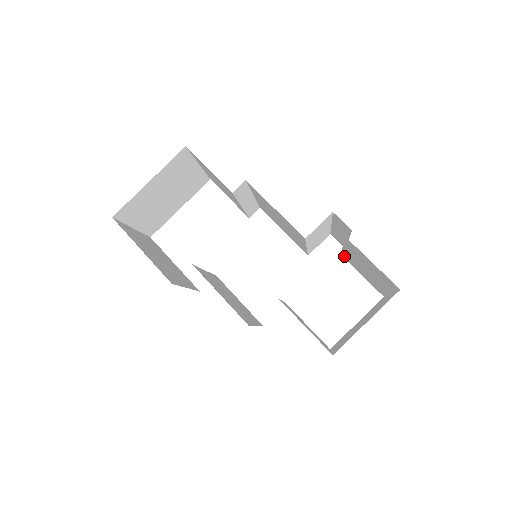
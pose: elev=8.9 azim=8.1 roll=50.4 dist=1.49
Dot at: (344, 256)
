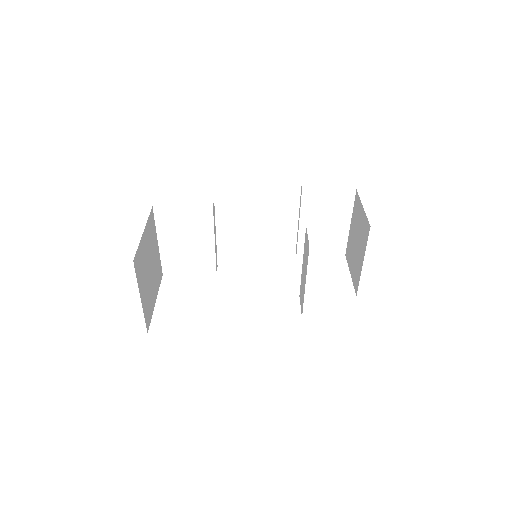
Dot at: (301, 249)
